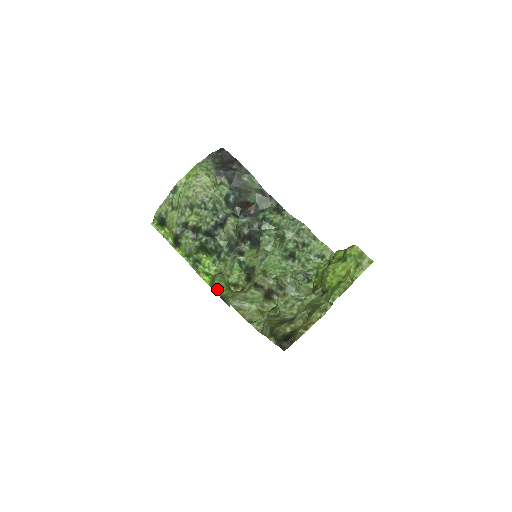
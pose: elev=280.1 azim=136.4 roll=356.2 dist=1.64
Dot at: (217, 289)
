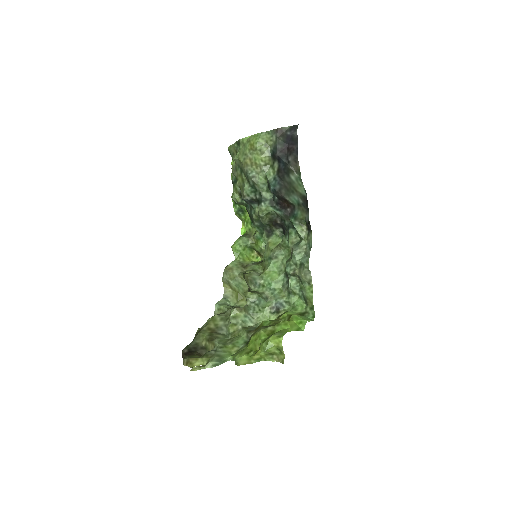
Dot at: (232, 250)
